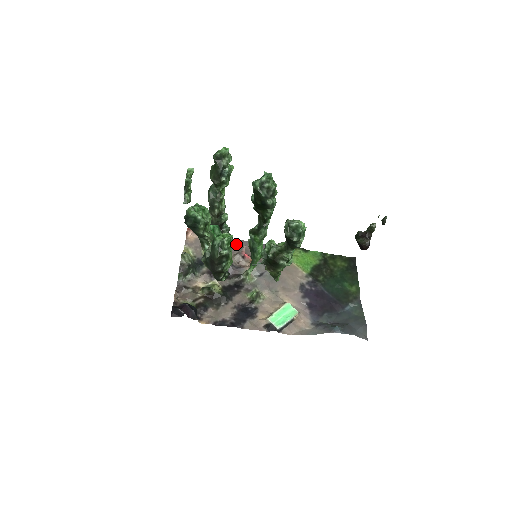
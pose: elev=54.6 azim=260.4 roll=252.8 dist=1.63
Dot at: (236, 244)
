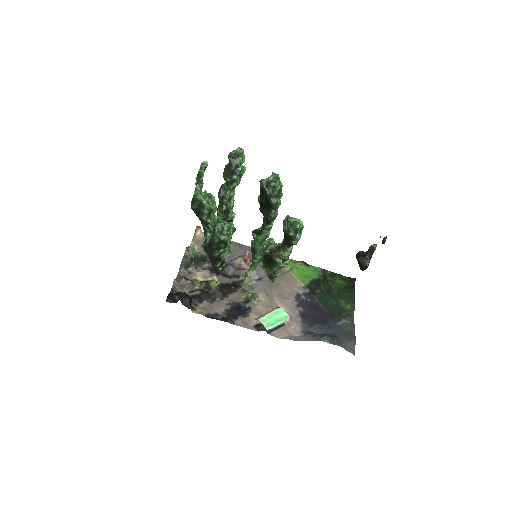
Dot at: (241, 248)
